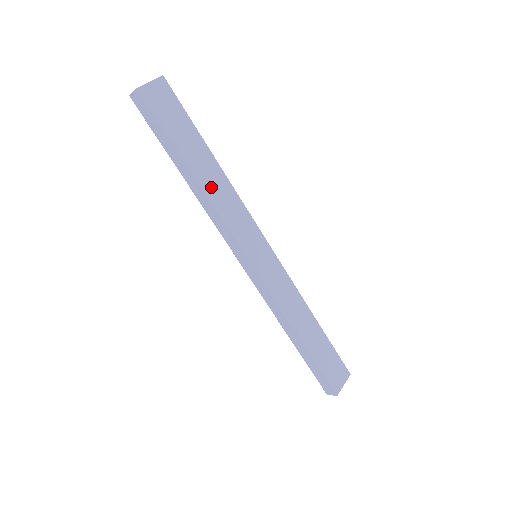
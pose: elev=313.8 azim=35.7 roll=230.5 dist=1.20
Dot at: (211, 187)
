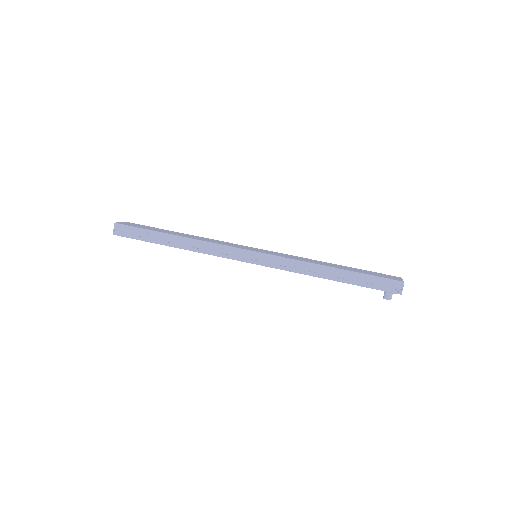
Dot at: occluded
